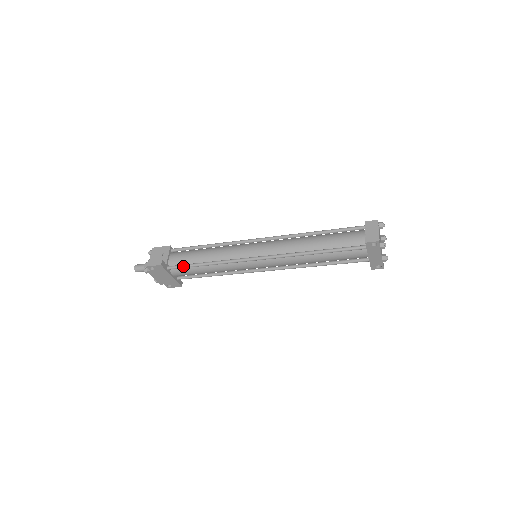
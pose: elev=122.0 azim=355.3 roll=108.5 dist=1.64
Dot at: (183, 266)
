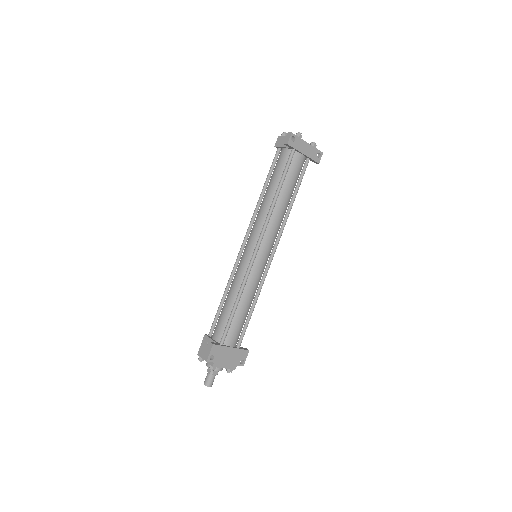
Dot at: (227, 326)
